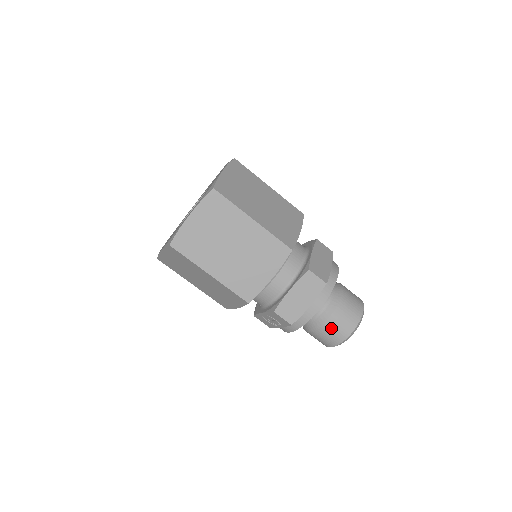
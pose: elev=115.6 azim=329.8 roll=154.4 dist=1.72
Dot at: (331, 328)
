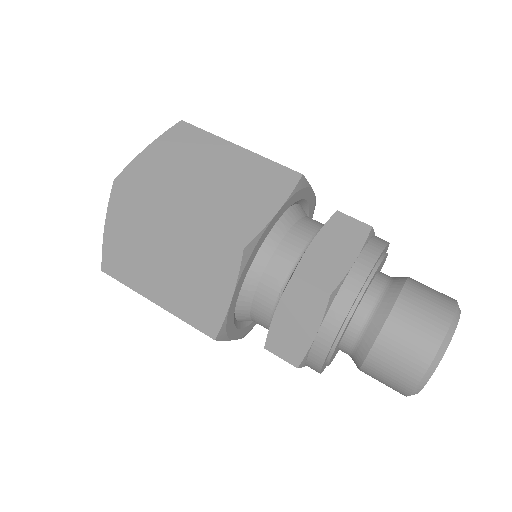
Dot at: (382, 367)
